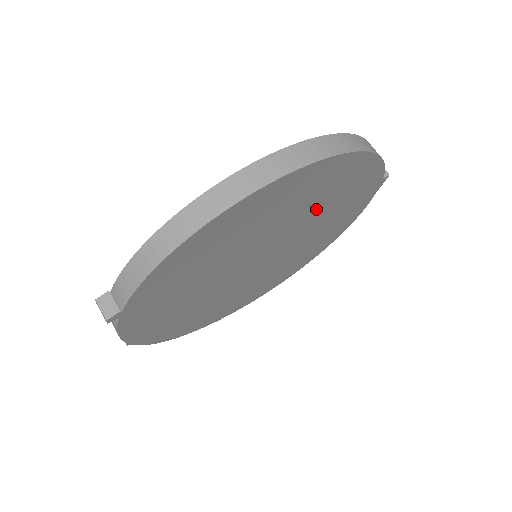
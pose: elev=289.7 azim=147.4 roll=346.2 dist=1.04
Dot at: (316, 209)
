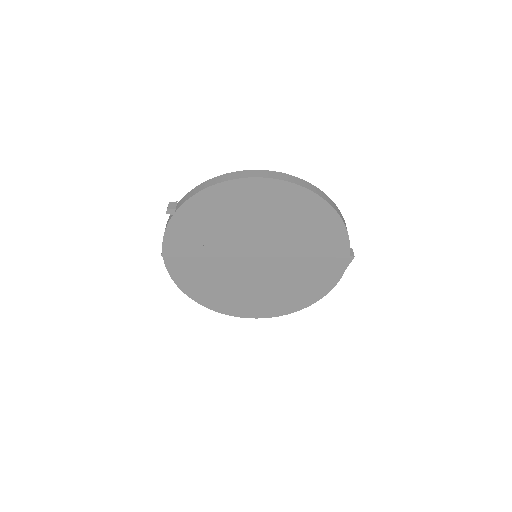
Dot at: (299, 239)
